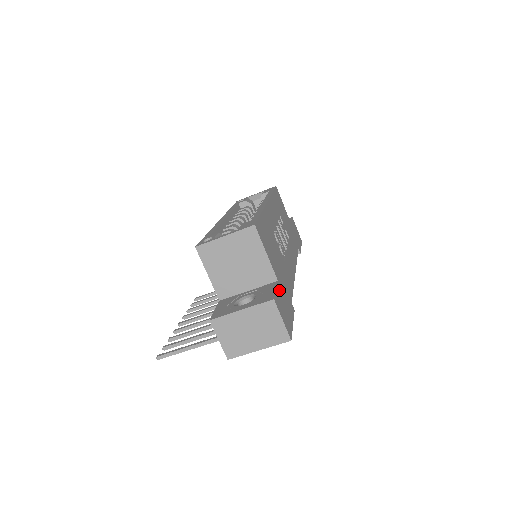
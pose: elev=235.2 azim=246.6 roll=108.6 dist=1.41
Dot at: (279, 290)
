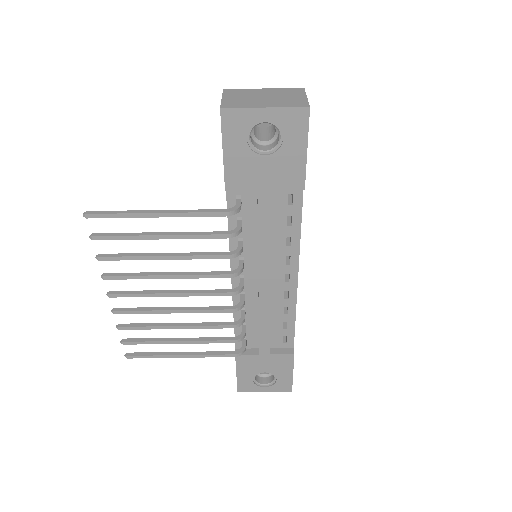
Dot at: occluded
